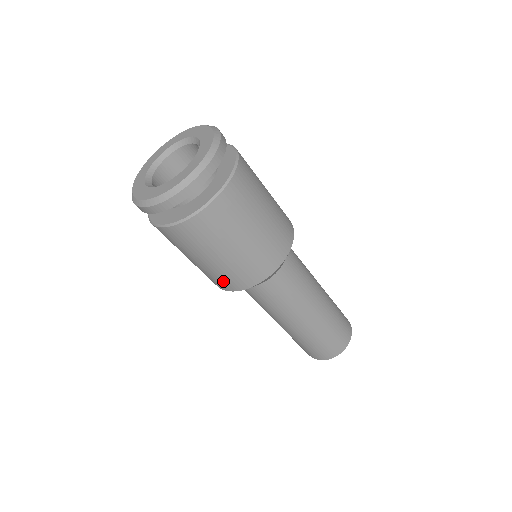
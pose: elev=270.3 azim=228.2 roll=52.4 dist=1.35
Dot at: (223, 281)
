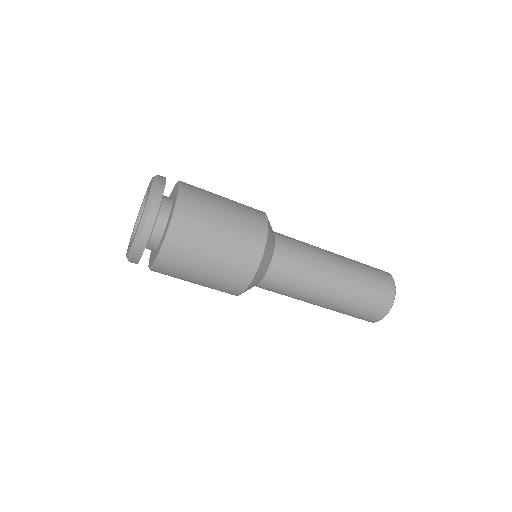
Dot at: (247, 252)
